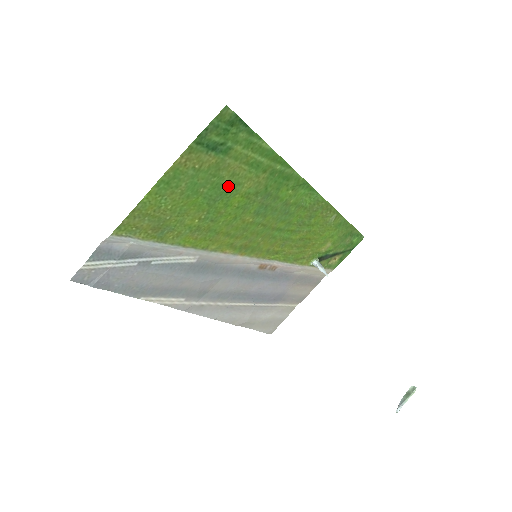
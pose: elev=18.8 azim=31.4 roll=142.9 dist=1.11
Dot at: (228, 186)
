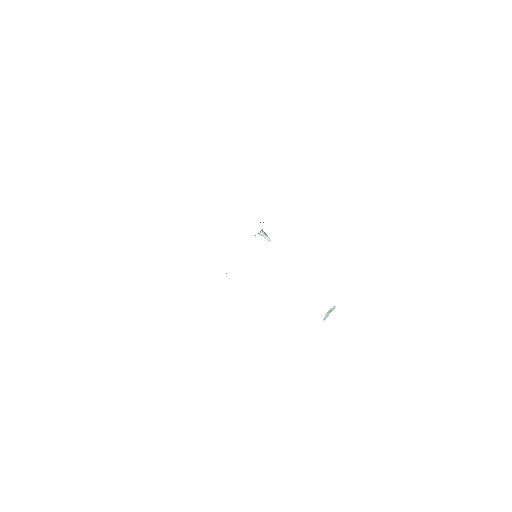
Dot at: occluded
